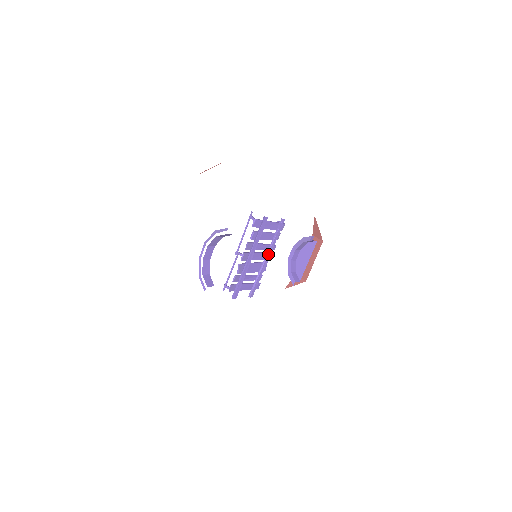
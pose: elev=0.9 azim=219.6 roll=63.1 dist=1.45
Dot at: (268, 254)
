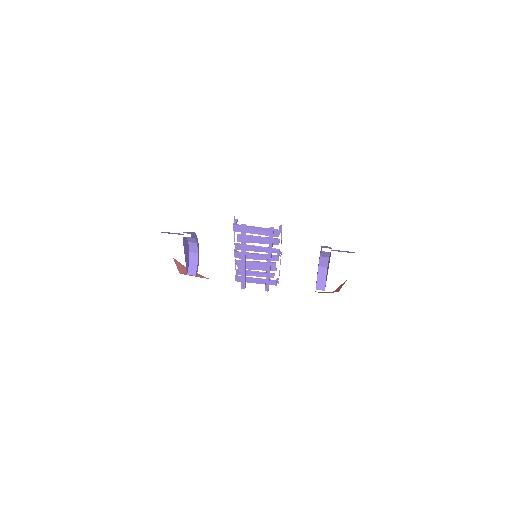
Dot at: (268, 257)
